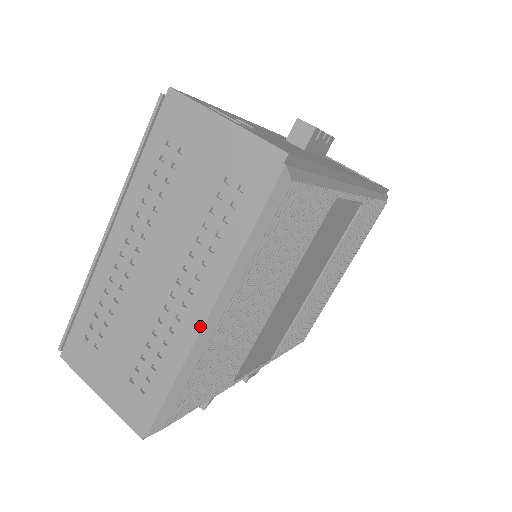
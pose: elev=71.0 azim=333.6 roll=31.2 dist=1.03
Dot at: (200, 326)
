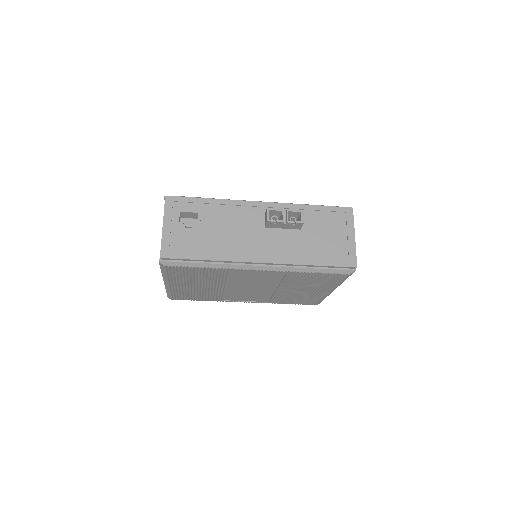
Dot at: occluded
